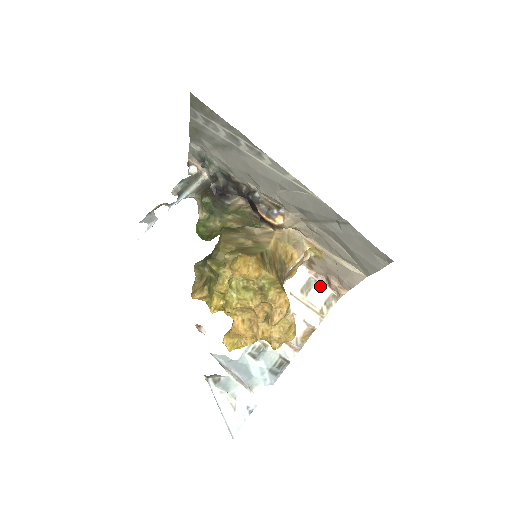
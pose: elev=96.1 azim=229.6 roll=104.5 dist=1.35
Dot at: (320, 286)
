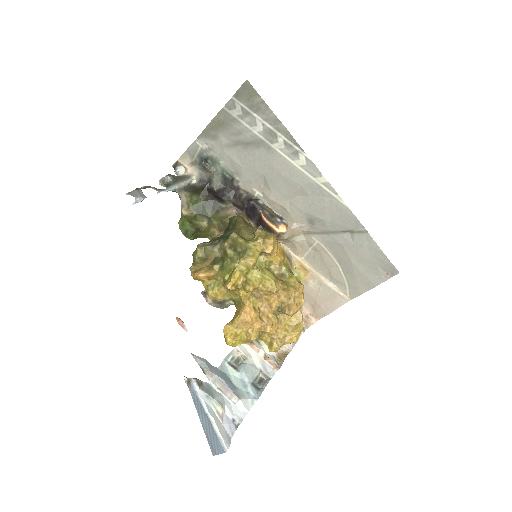
Dot at: occluded
